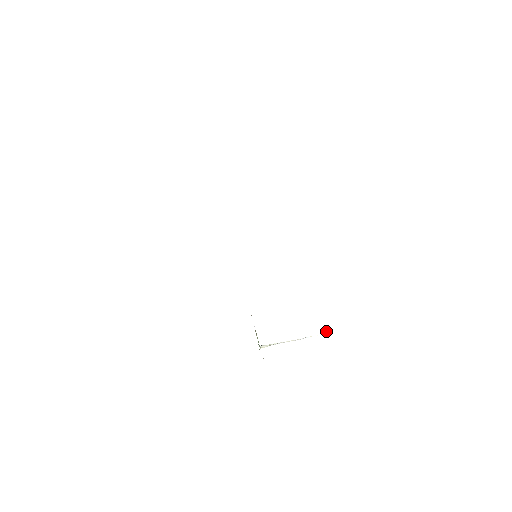
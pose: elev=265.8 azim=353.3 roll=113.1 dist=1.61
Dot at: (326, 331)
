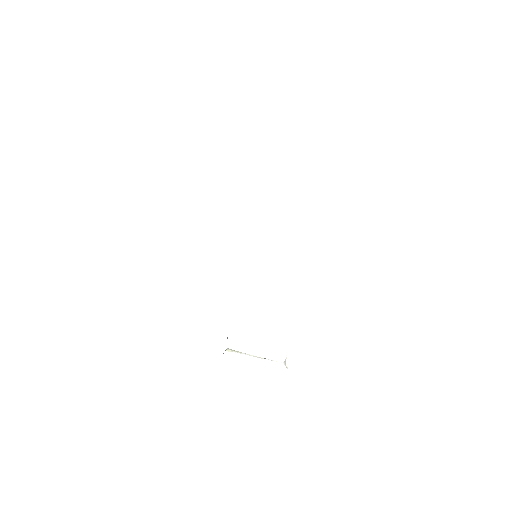
Dot at: (285, 361)
